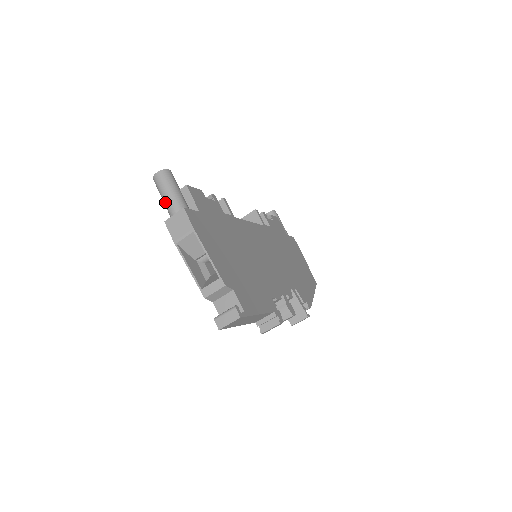
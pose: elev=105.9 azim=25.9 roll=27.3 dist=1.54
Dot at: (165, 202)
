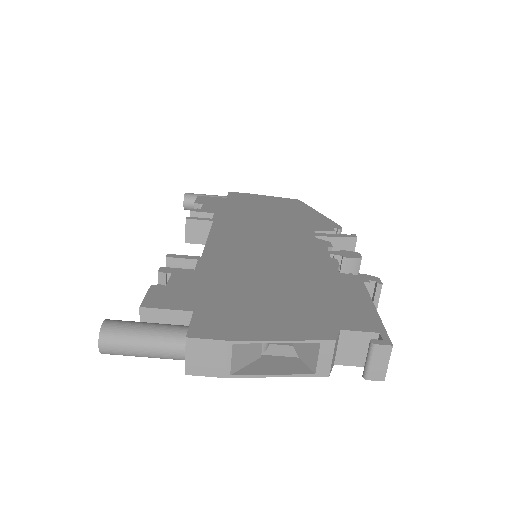
Dot at: (154, 357)
